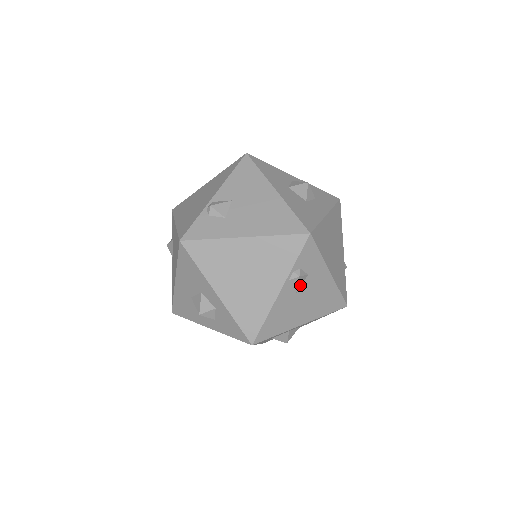
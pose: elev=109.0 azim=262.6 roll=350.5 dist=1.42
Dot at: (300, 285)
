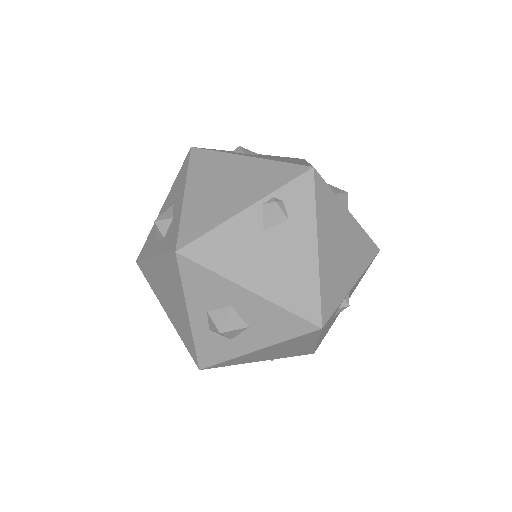
Dot at: (273, 224)
